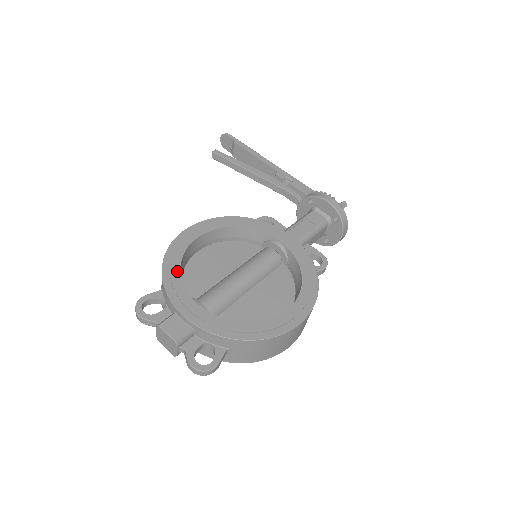
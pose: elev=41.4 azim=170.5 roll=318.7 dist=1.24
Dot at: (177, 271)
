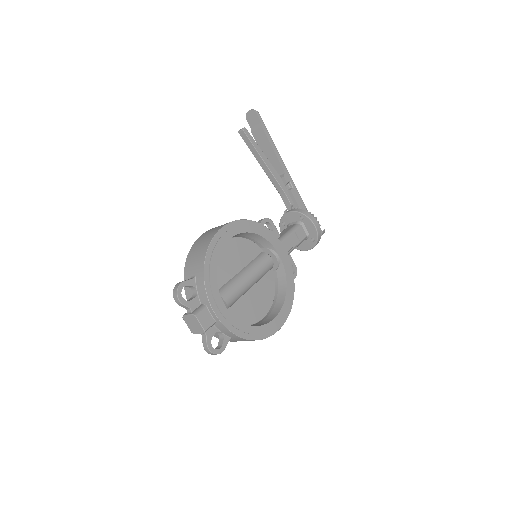
Dot at: (214, 271)
